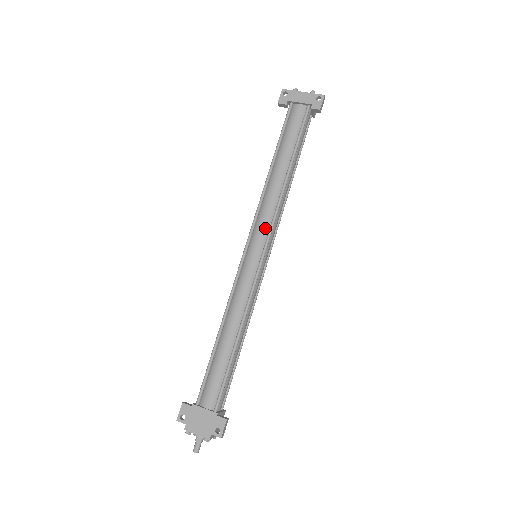
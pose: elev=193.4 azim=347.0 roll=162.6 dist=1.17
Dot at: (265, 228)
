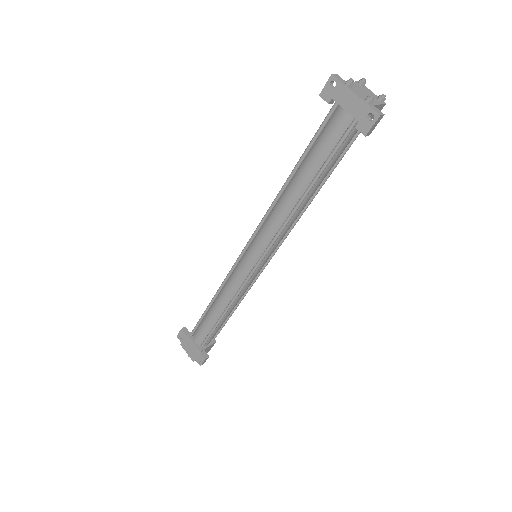
Dot at: (264, 242)
